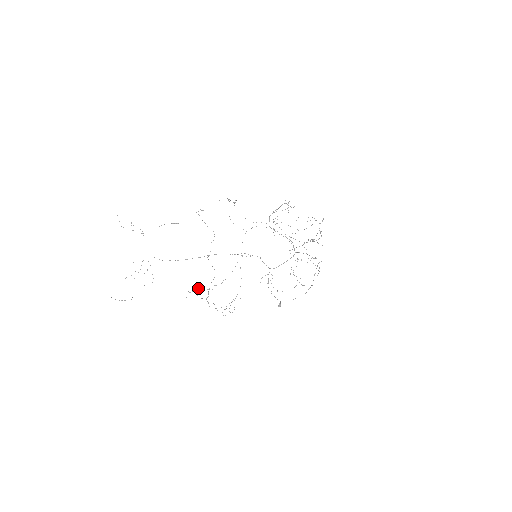
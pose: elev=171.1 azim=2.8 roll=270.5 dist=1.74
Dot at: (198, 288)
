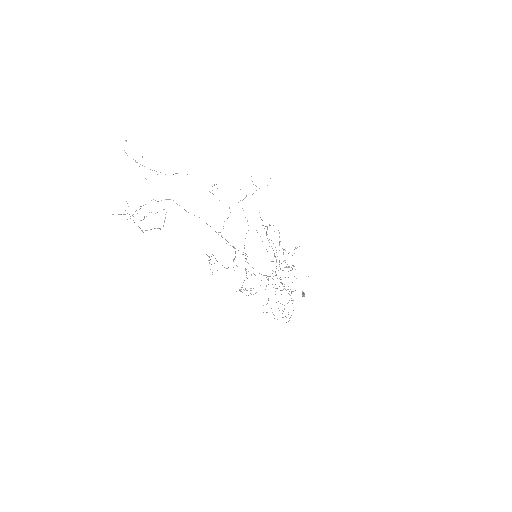
Dot at: (210, 259)
